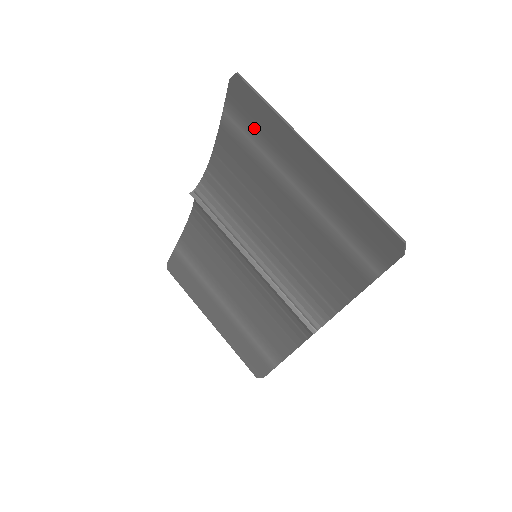
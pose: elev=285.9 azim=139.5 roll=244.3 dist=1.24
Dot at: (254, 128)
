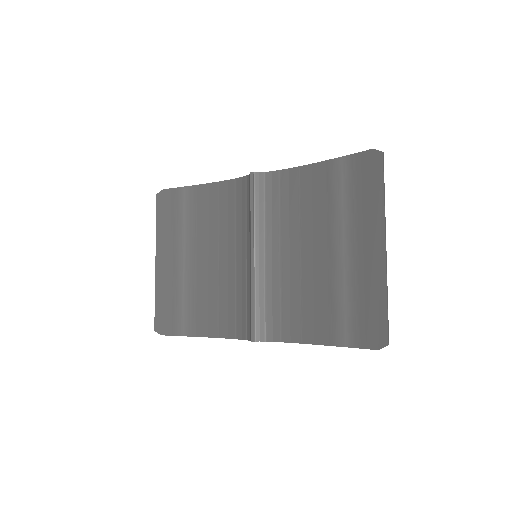
Dot at: (355, 190)
